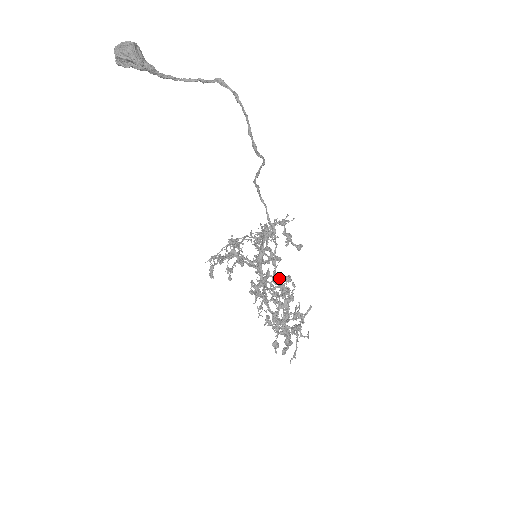
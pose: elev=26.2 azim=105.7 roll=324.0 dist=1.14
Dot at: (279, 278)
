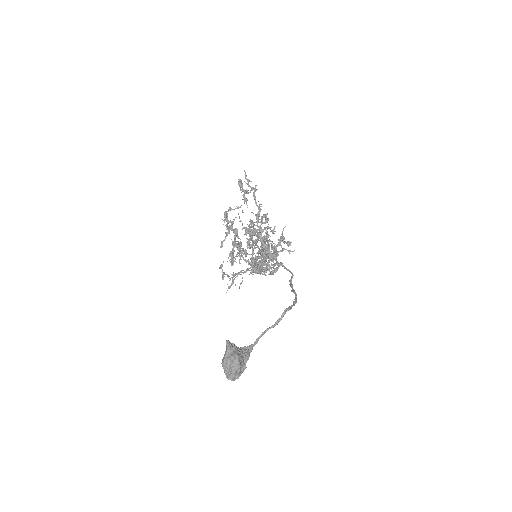
Dot at: occluded
